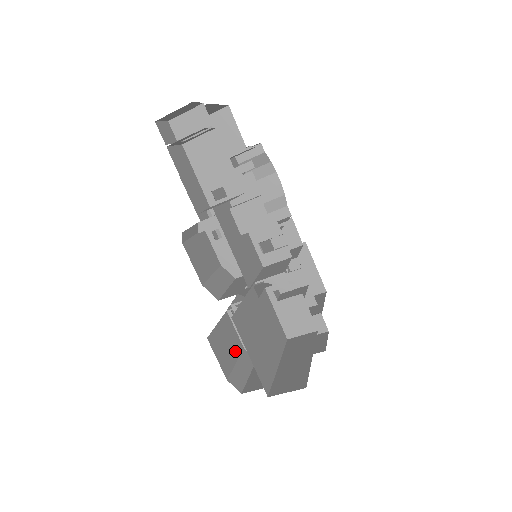
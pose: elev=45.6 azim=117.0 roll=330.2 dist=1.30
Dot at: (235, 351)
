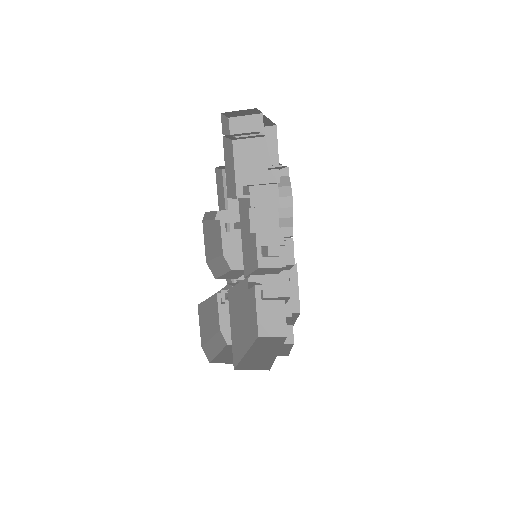
Dot at: (213, 328)
